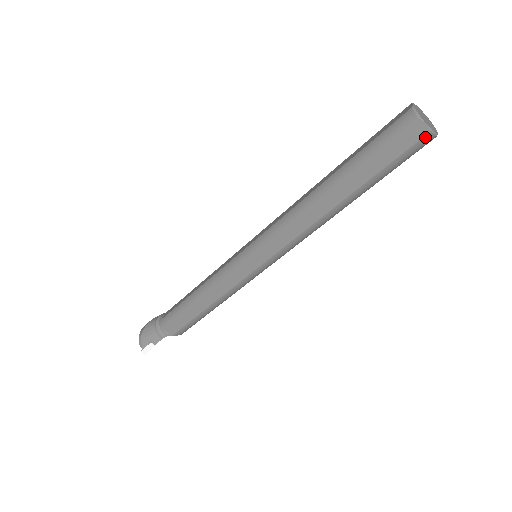
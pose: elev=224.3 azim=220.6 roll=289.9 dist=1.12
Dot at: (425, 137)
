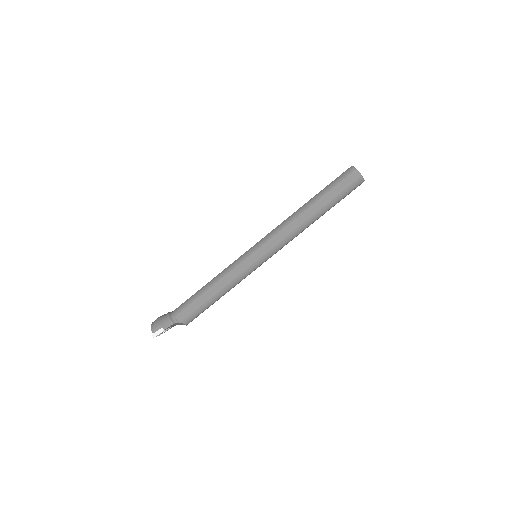
Dot at: (359, 179)
